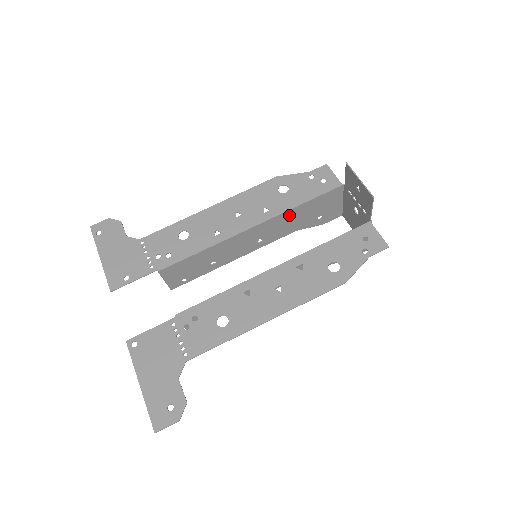
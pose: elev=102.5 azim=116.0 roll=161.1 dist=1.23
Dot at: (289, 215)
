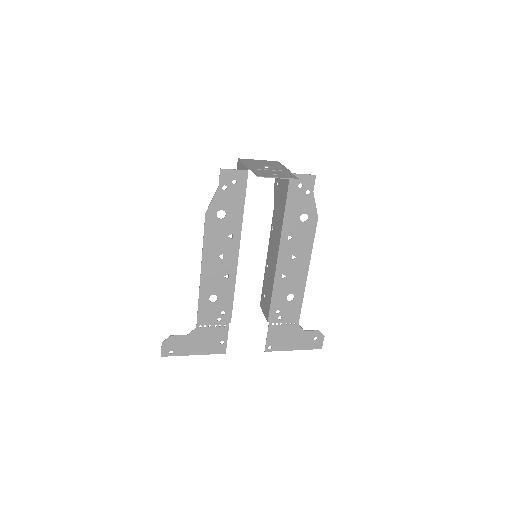
Dot at: occluded
